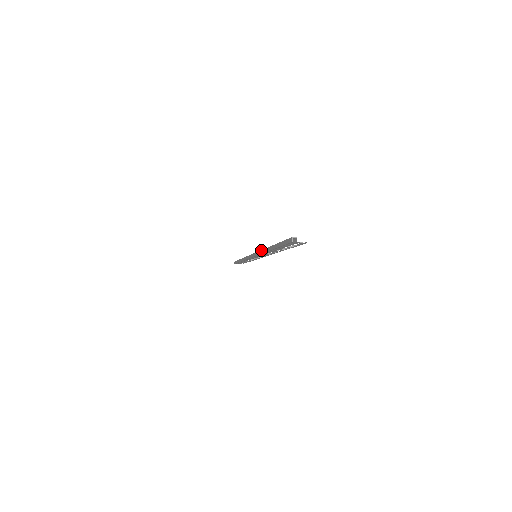
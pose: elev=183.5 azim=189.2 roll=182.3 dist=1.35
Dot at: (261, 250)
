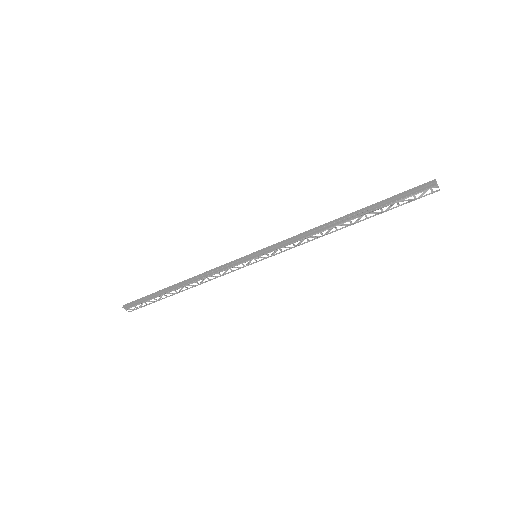
Dot at: (303, 232)
